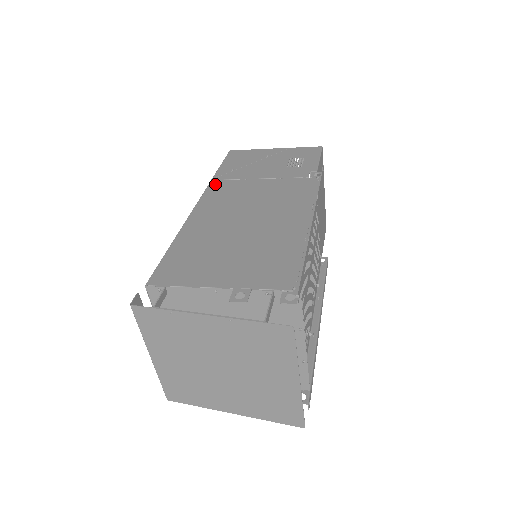
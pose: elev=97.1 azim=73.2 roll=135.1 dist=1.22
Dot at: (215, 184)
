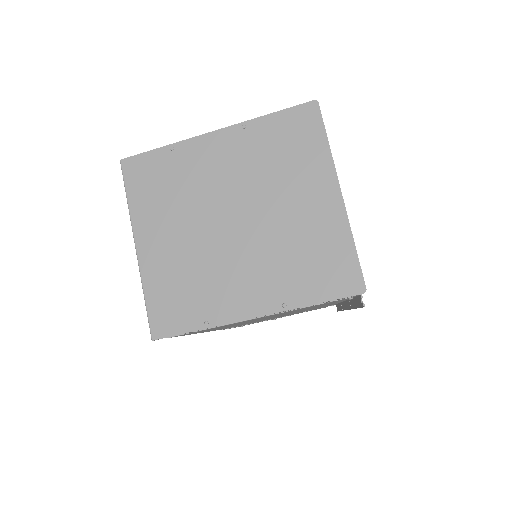
Dot at: occluded
